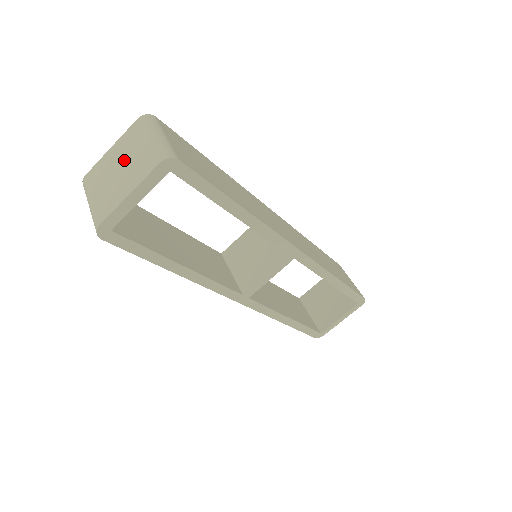
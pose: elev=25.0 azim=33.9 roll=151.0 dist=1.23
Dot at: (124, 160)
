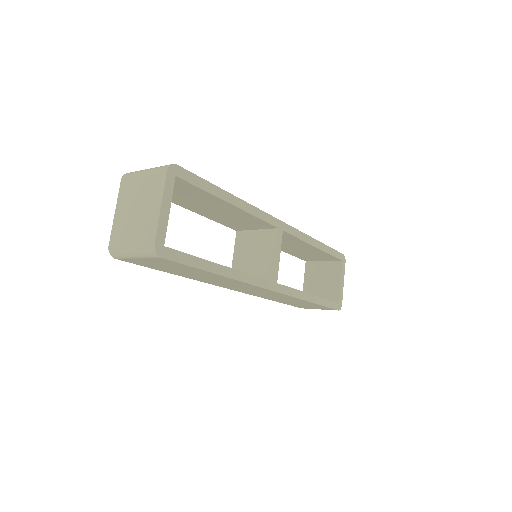
Dot at: (135, 202)
